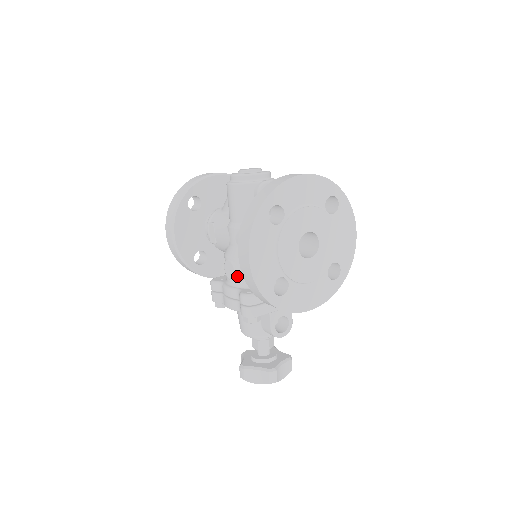
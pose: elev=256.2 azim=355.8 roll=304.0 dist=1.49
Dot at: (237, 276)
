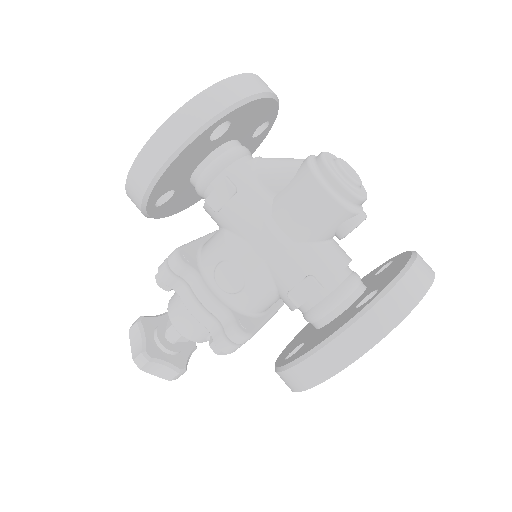
Dot at: (236, 293)
